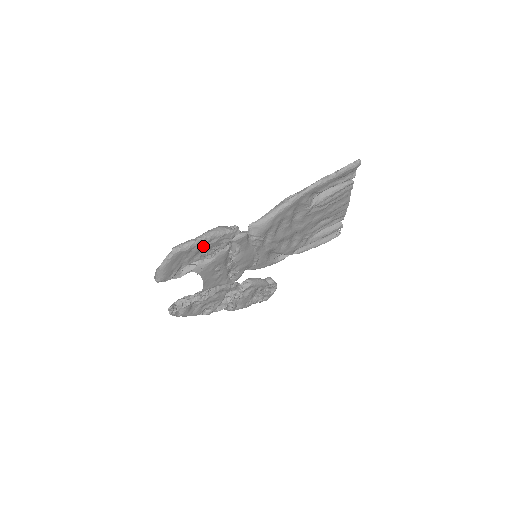
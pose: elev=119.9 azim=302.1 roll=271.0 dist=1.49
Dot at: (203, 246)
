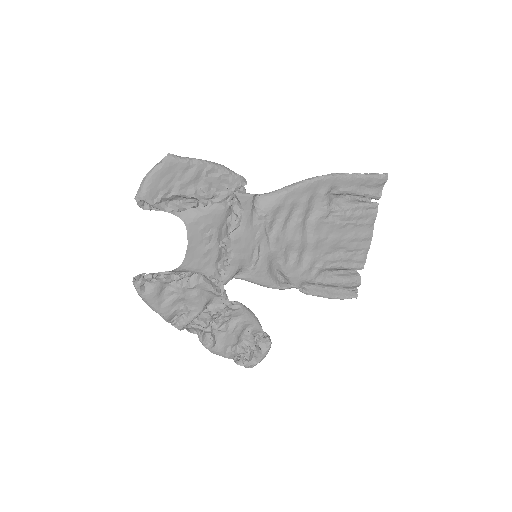
Dot at: (202, 175)
